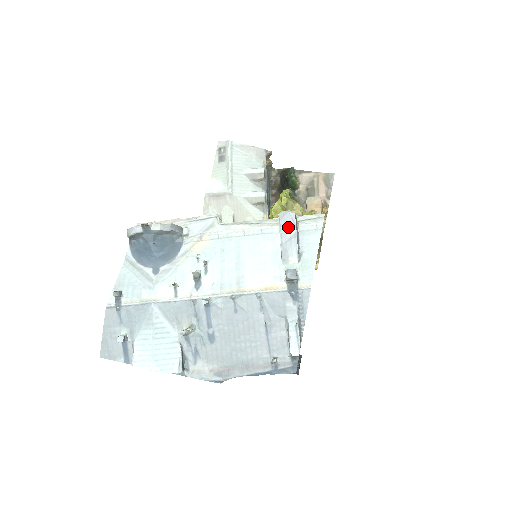
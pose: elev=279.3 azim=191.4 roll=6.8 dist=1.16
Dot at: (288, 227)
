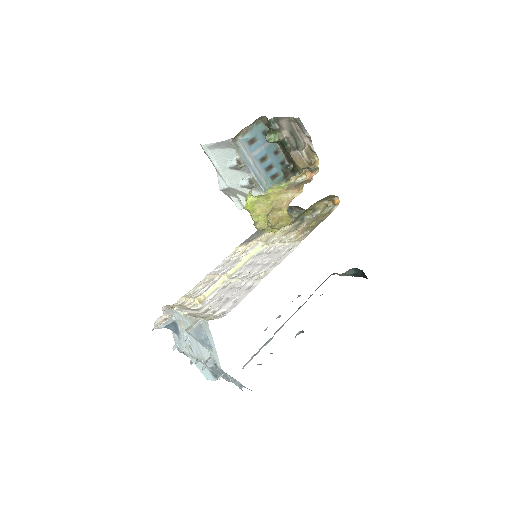
Dot at: (194, 337)
